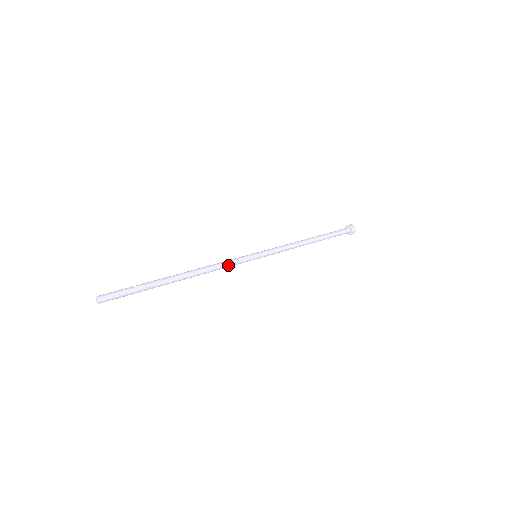
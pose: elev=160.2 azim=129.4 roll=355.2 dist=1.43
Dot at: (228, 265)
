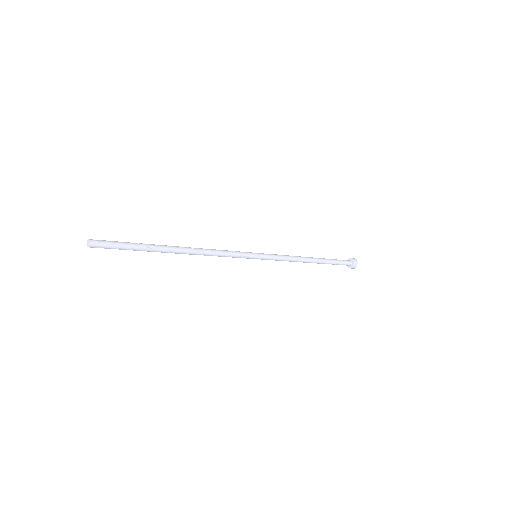
Dot at: (227, 252)
